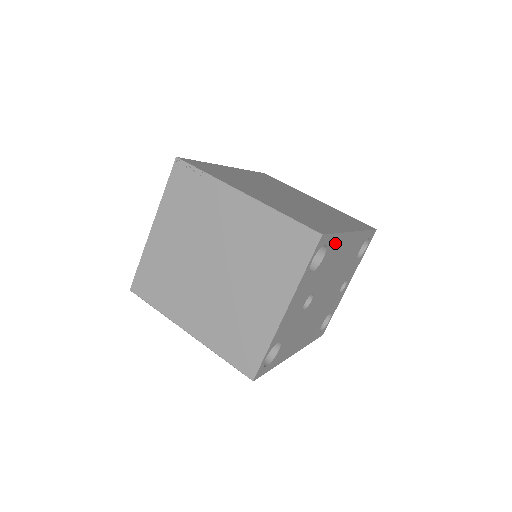
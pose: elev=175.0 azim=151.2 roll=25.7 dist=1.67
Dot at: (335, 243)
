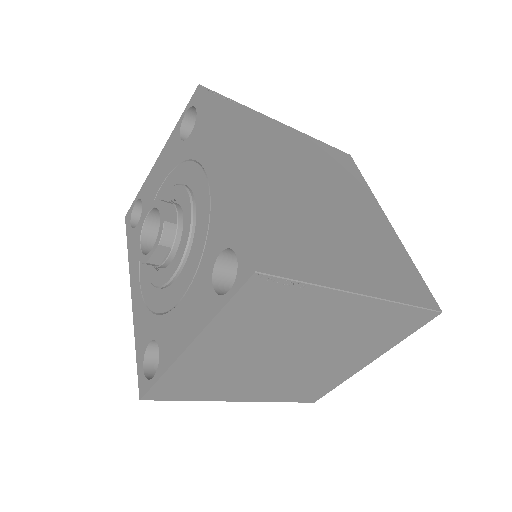
Dot at: occluded
